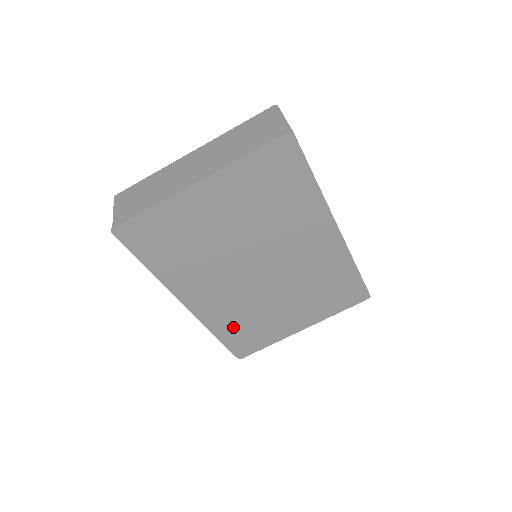
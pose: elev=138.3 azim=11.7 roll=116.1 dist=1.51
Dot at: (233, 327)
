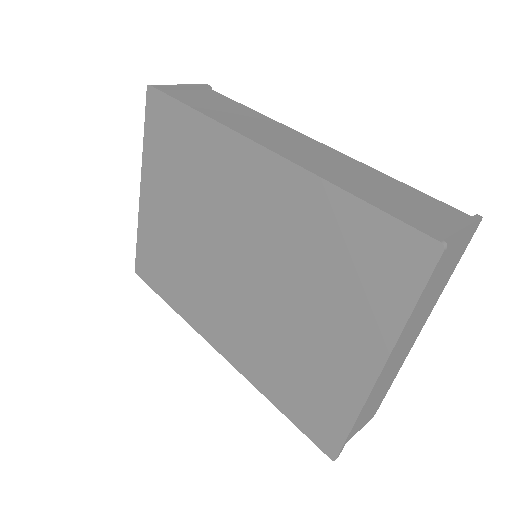
Dot at: (279, 381)
